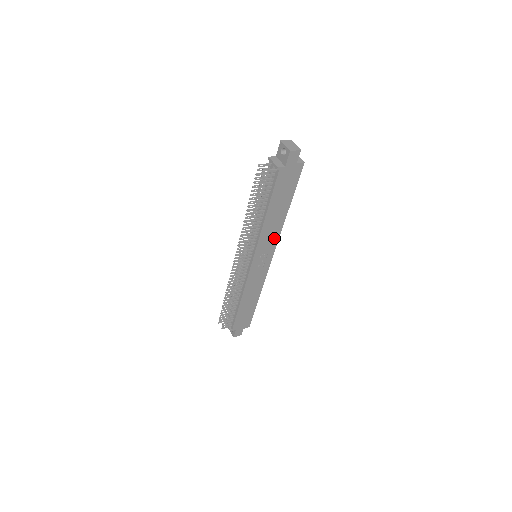
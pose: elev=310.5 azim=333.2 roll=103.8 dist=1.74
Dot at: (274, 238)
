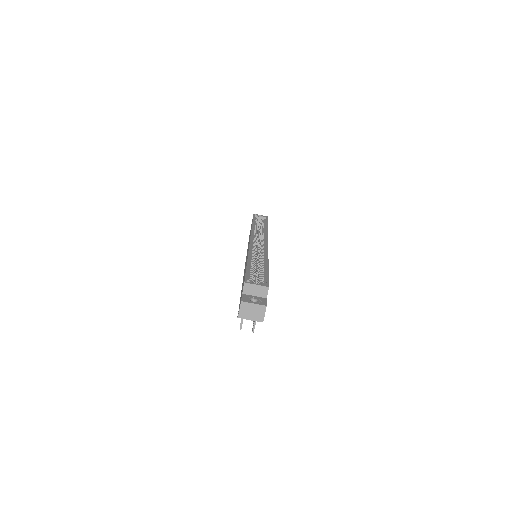
Dot at: occluded
